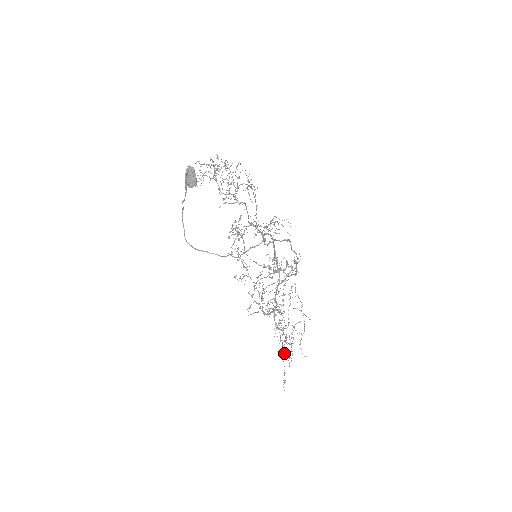
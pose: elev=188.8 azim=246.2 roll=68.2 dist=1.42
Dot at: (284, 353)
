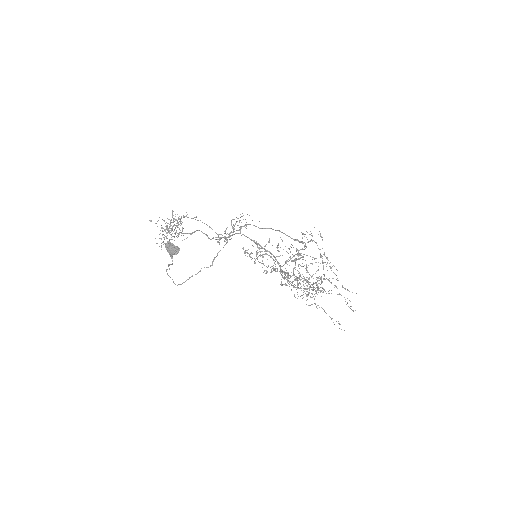
Dot at: occluded
